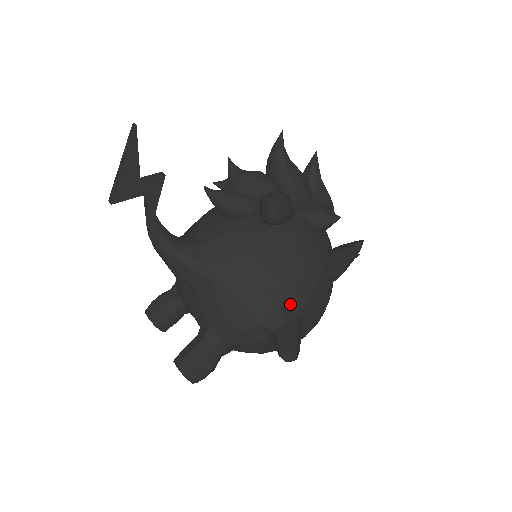
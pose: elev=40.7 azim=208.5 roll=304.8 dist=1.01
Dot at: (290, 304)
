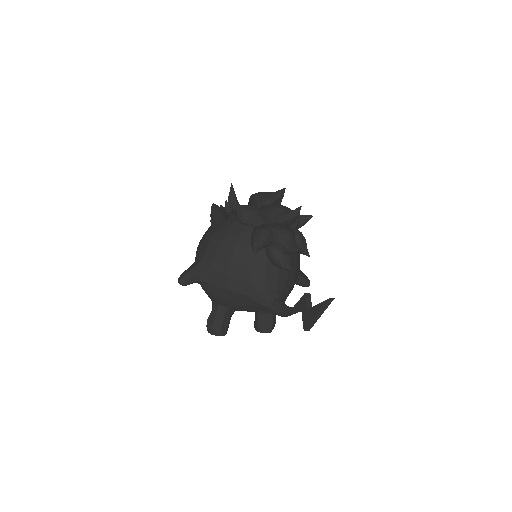
Dot at: occluded
